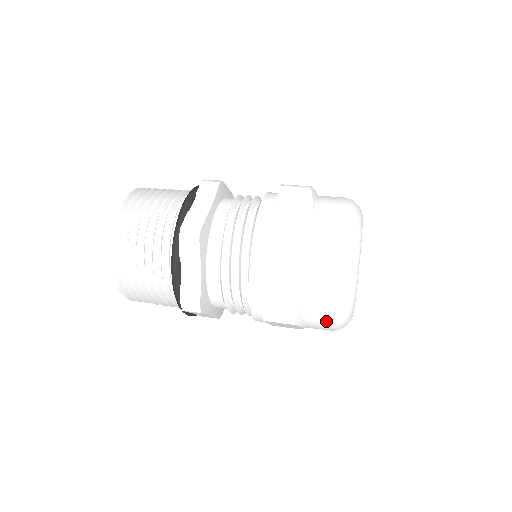
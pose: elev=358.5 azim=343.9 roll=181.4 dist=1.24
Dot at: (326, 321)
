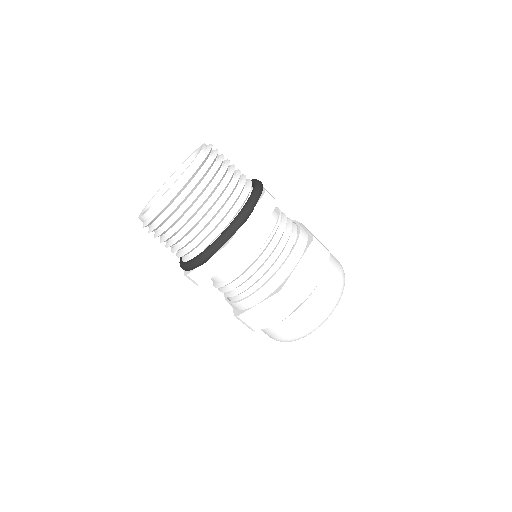
Dot at: (309, 320)
